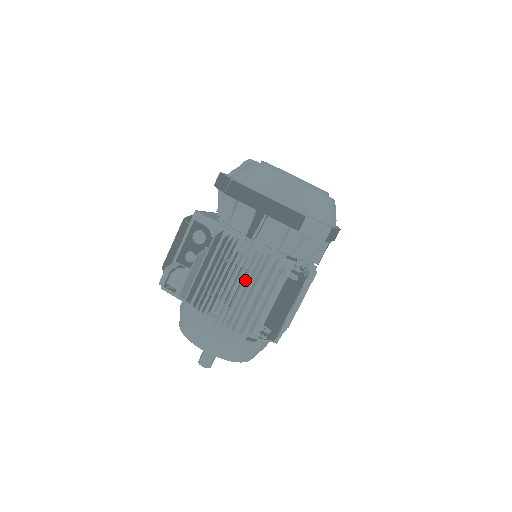
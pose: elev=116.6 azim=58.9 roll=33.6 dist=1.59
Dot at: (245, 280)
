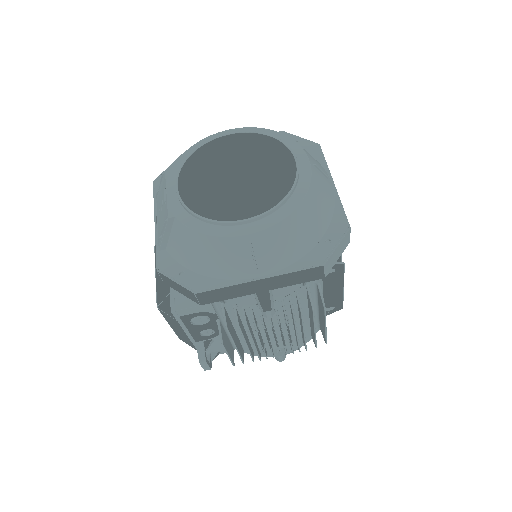
Dot at: occluded
